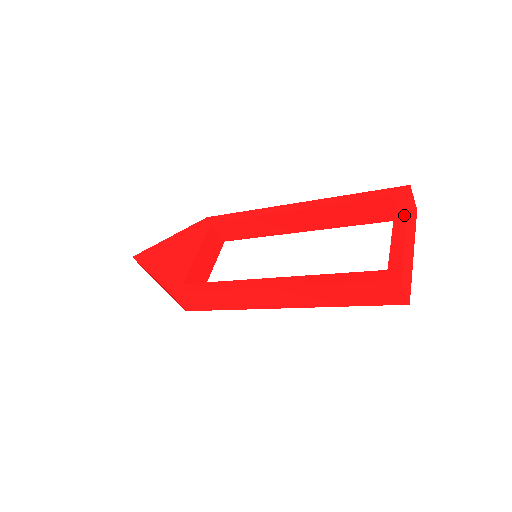
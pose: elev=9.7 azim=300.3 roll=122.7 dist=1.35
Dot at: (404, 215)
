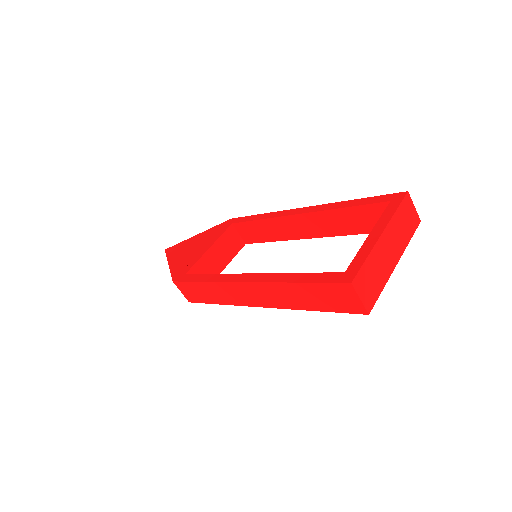
Dot at: (387, 220)
